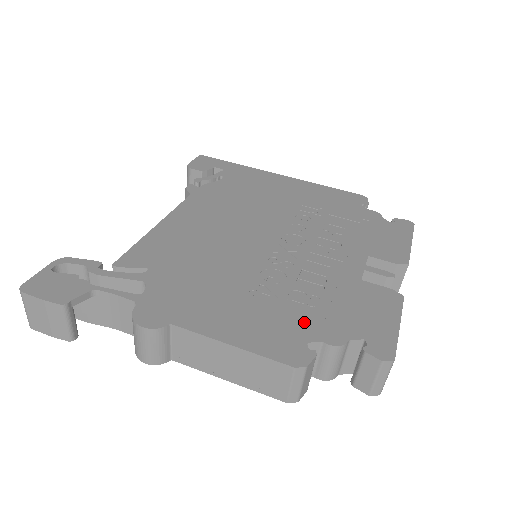
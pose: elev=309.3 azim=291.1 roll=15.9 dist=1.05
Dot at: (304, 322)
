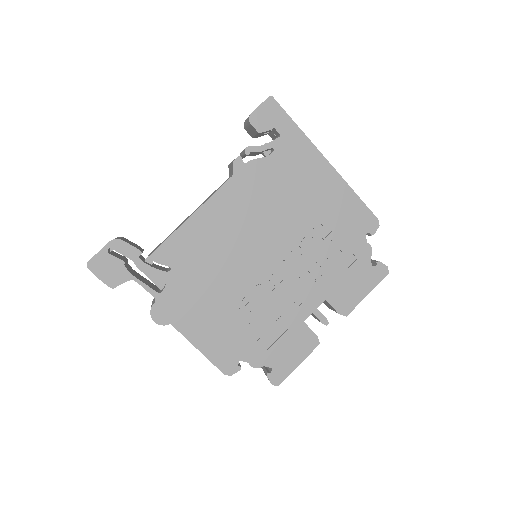
Dot at: (246, 346)
